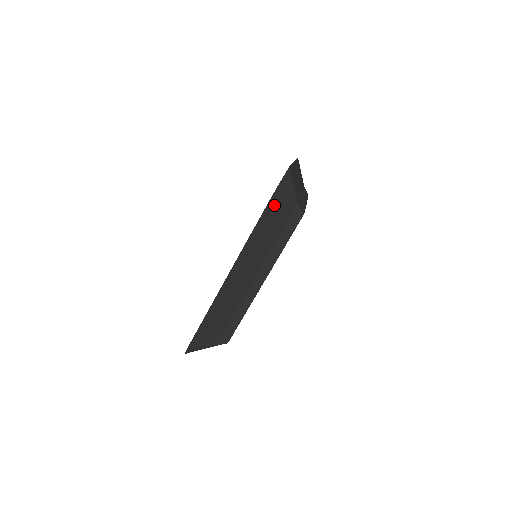
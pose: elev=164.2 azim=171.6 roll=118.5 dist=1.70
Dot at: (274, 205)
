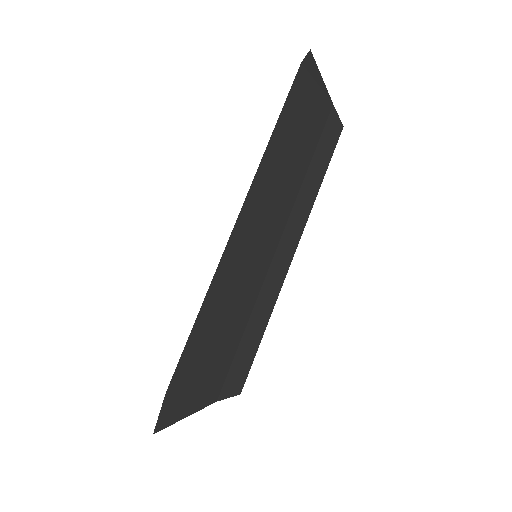
Dot at: (303, 88)
